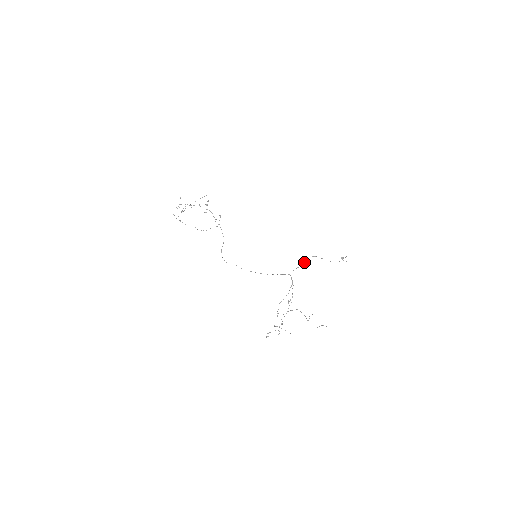
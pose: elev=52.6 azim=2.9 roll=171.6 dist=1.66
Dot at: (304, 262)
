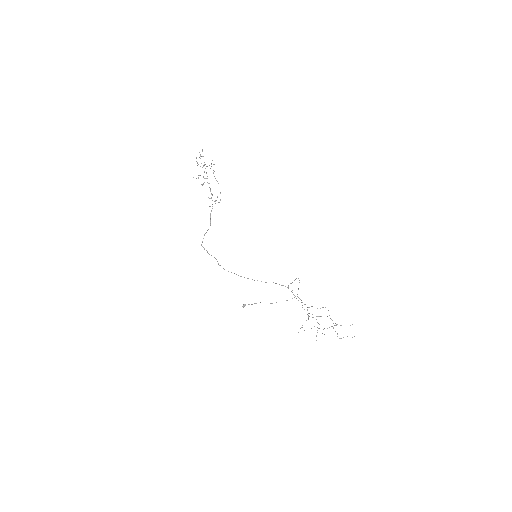
Dot at: (294, 280)
